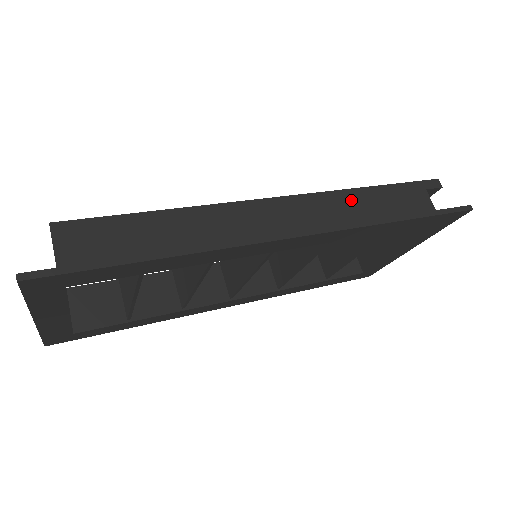
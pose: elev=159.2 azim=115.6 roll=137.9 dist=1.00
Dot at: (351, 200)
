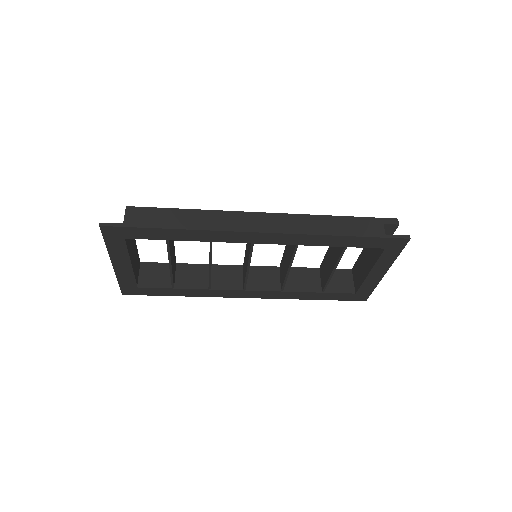
Dot at: (317, 222)
